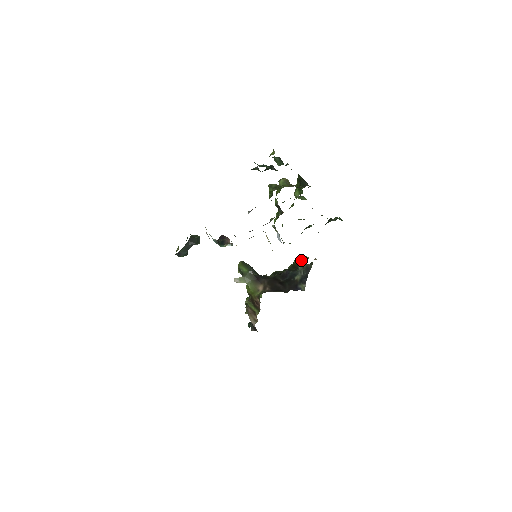
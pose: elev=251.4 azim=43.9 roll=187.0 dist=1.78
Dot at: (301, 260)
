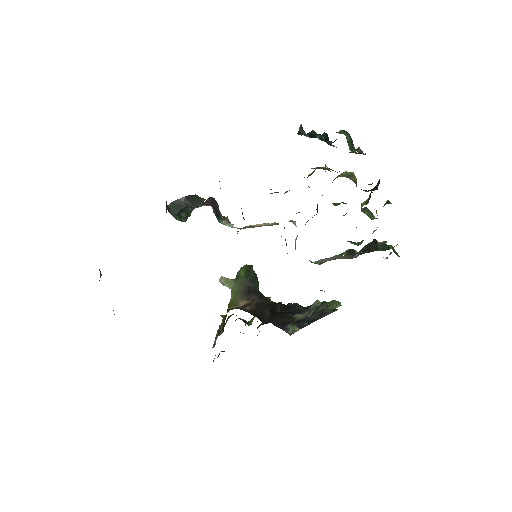
Dot at: (328, 302)
